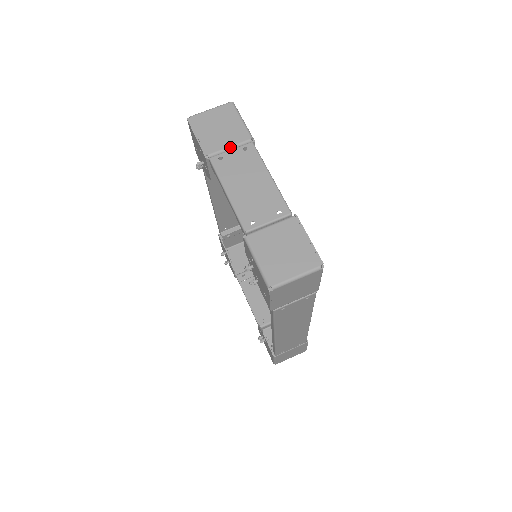
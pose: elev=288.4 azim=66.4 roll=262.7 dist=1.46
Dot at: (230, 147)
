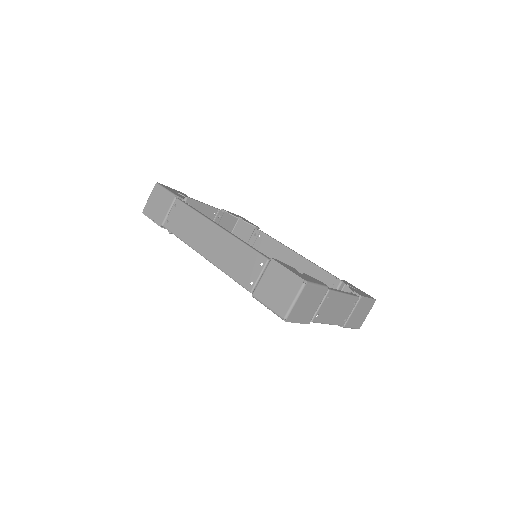
Dot at: (319, 306)
